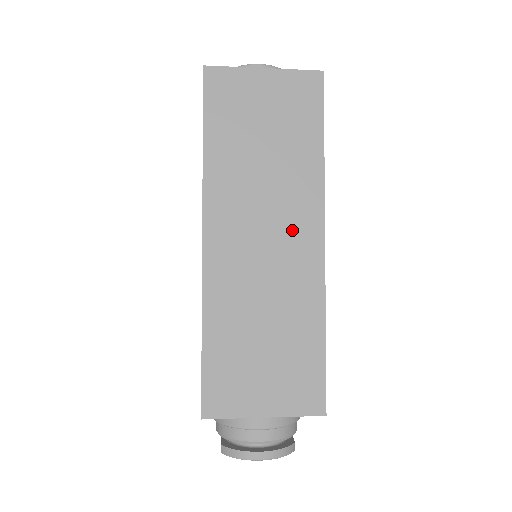
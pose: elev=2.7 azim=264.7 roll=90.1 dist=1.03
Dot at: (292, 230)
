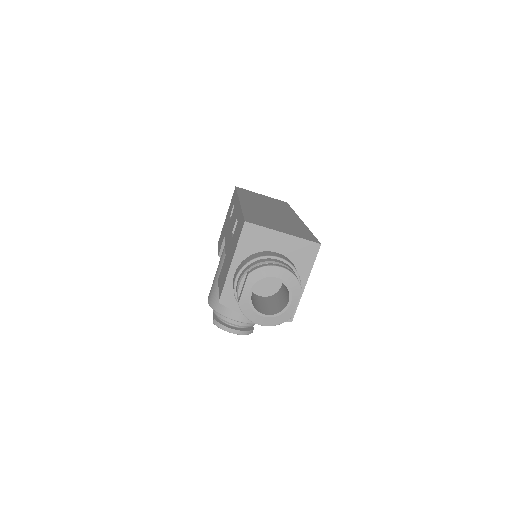
Dot at: (284, 213)
